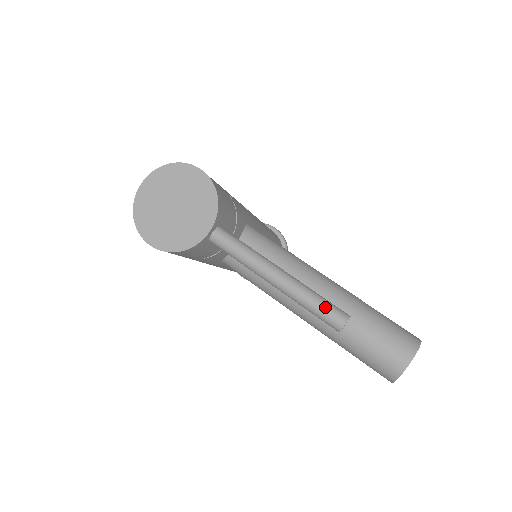
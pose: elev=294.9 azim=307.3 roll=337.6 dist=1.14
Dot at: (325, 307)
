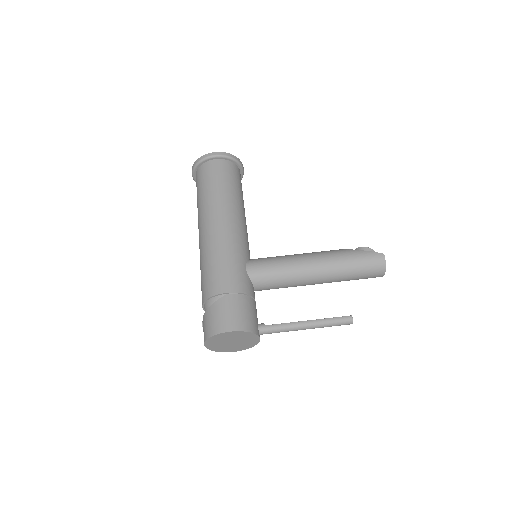
Dot at: (339, 324)
